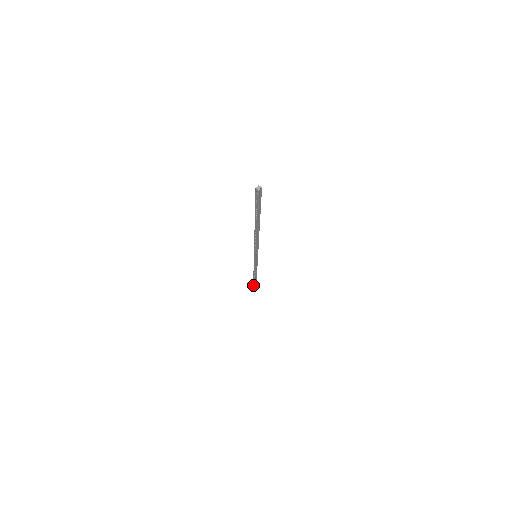
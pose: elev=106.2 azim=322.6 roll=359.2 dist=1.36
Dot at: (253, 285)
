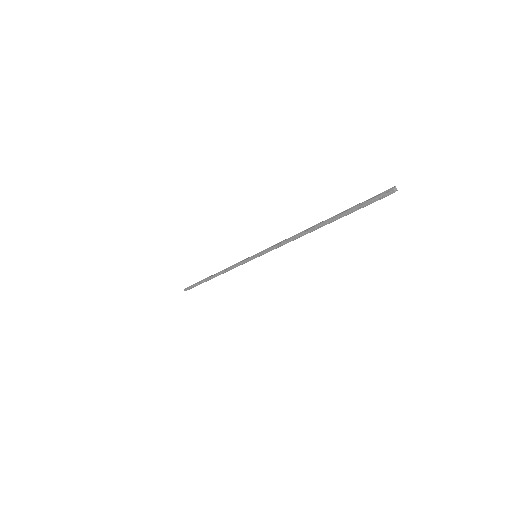
Dot at: (192, 285)
